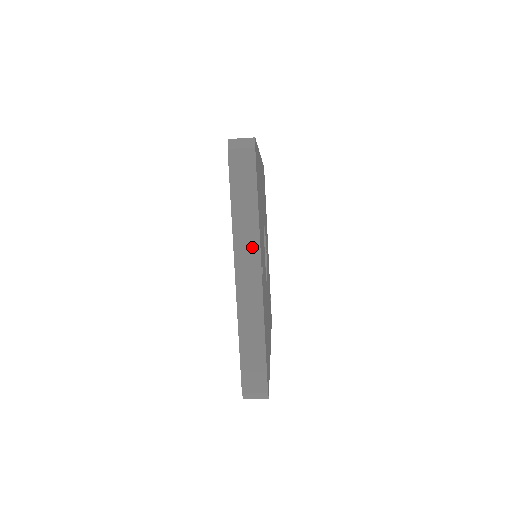
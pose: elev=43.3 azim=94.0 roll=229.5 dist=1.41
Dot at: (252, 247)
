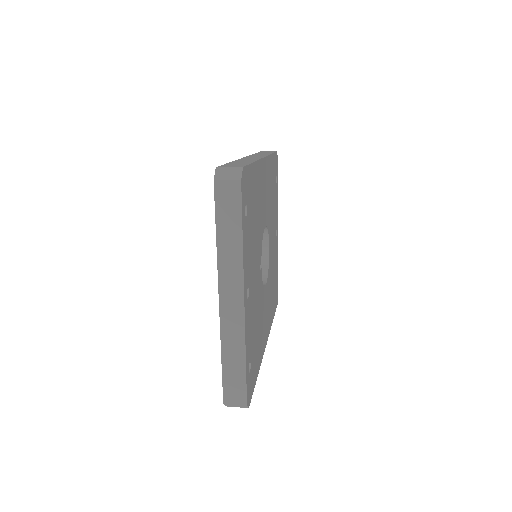
Dot at: (236, 276)
